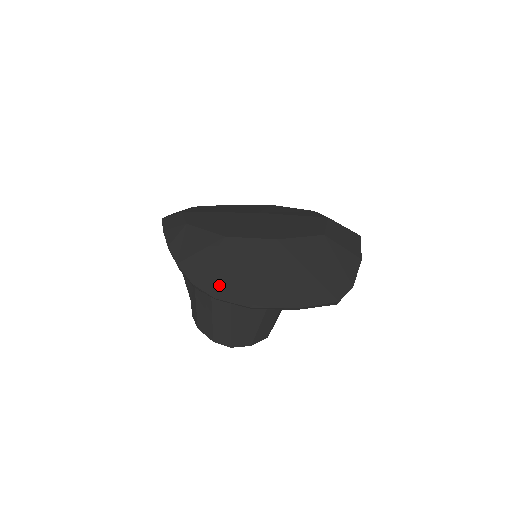
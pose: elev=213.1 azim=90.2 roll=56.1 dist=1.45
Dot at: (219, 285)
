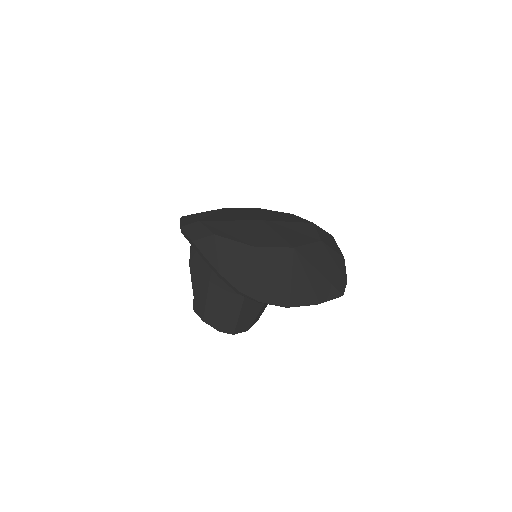
Dot at: (260, 290)
